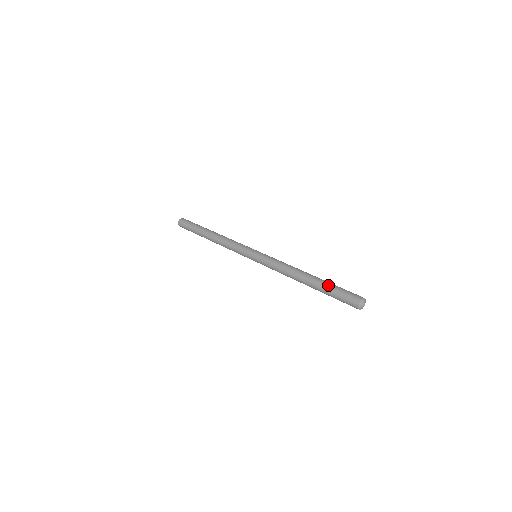
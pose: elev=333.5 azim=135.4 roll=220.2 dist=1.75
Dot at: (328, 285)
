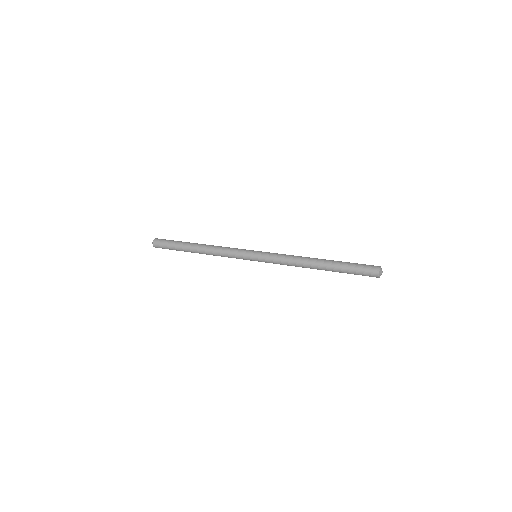
Dot at: (343, 264)
